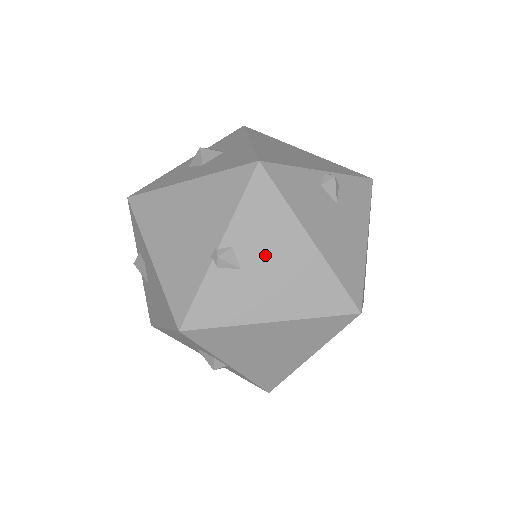
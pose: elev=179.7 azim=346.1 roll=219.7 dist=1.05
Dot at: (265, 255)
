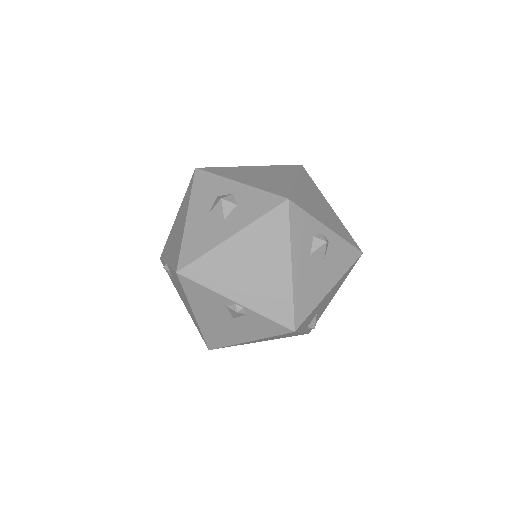
Dot at: (180, 291)
